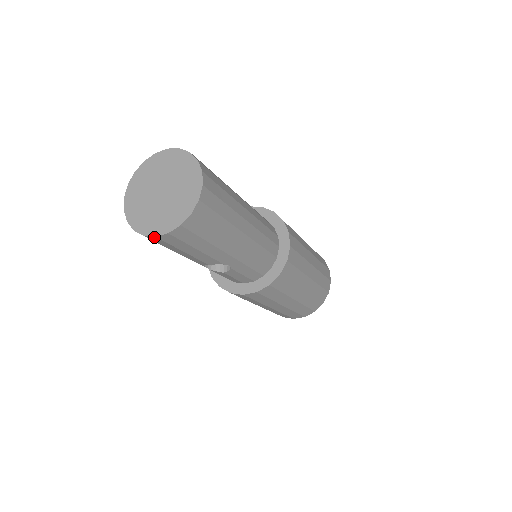
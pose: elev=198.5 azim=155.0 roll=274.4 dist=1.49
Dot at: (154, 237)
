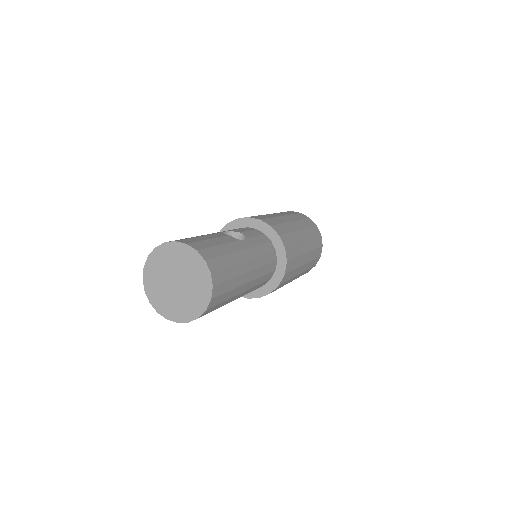
Dot at: (166, 317)
